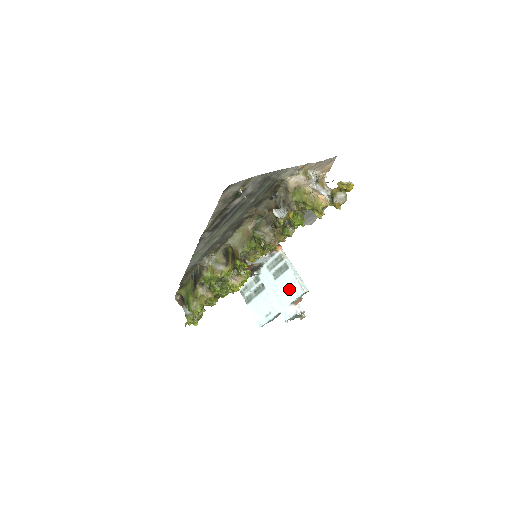
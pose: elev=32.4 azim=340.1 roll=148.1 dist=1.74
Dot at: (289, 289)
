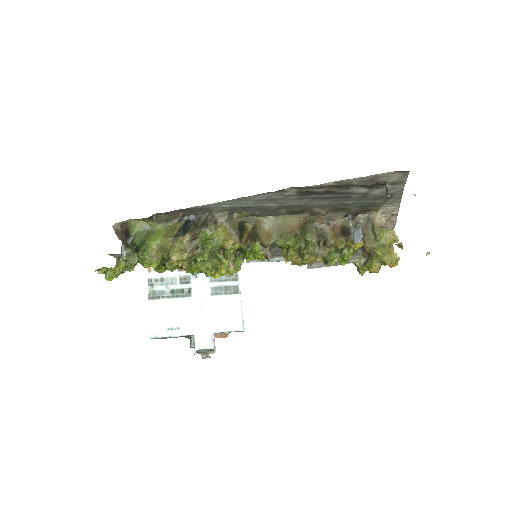
Dot at: (225, 316)
